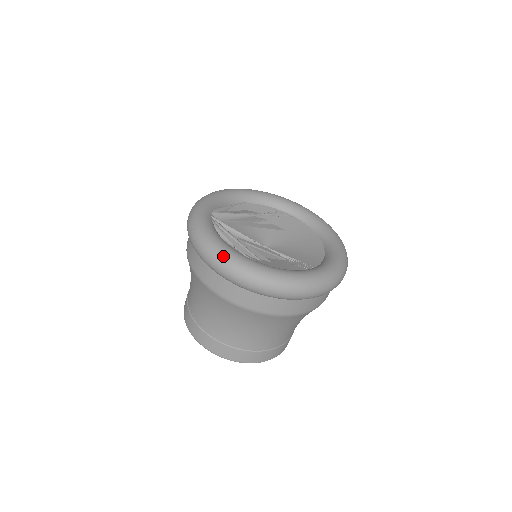
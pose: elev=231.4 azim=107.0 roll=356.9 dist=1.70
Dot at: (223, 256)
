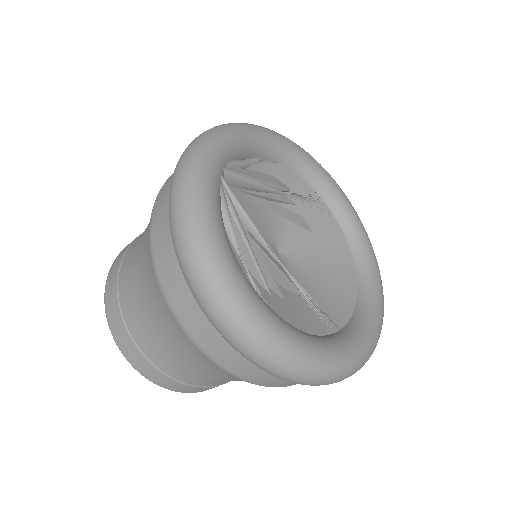
Dot at: (219, 281)
